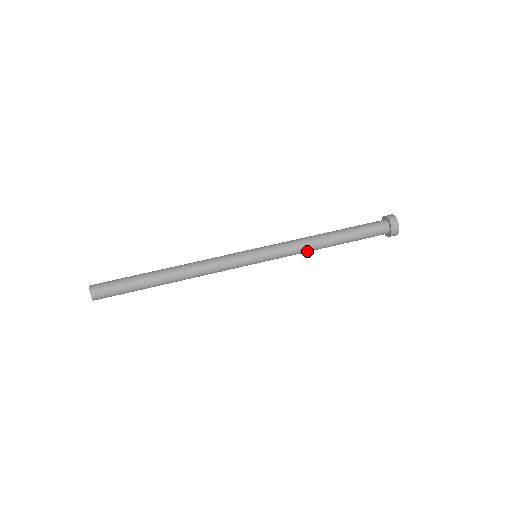
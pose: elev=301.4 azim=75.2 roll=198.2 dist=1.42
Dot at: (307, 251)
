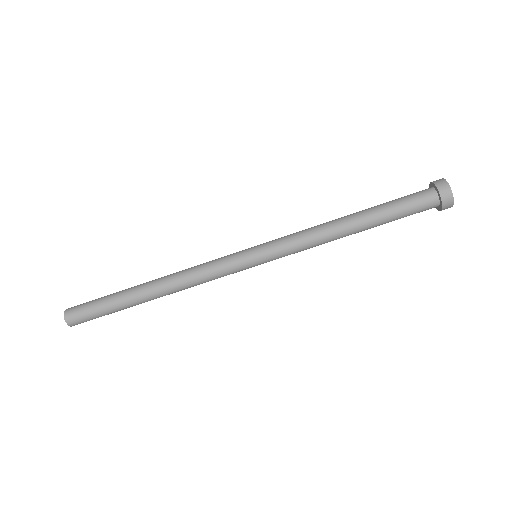
Dot at: occluded
